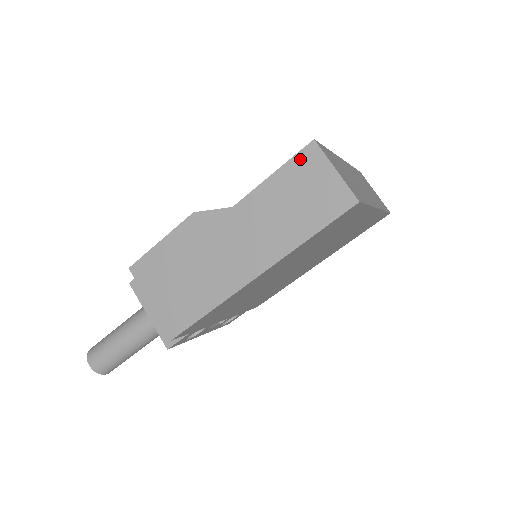
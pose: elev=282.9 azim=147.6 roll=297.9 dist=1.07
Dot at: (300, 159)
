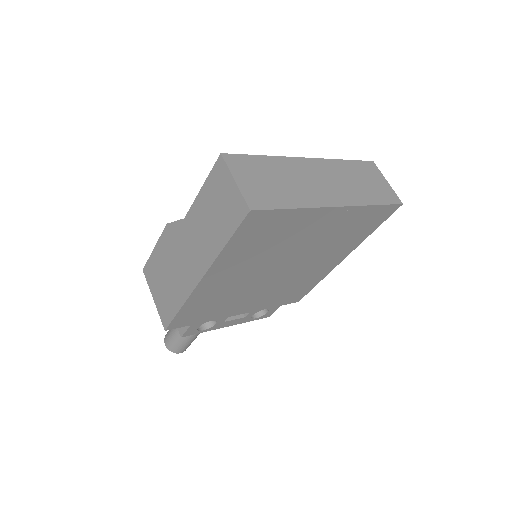
Dot at: (214, 173)
